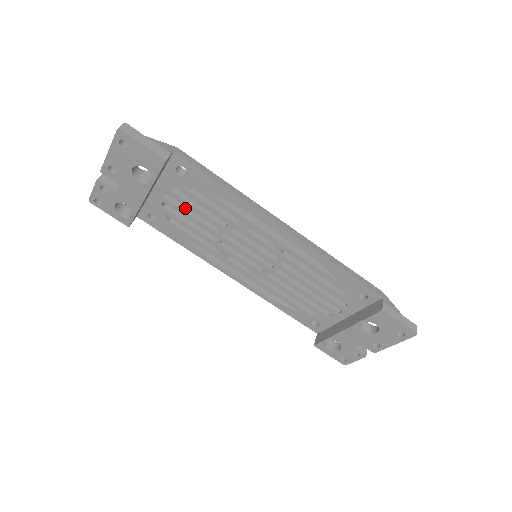
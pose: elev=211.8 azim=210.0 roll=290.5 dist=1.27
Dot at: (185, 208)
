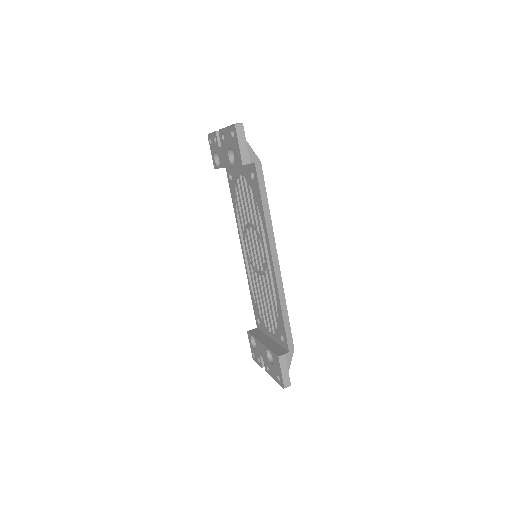
Dot at: occluded
